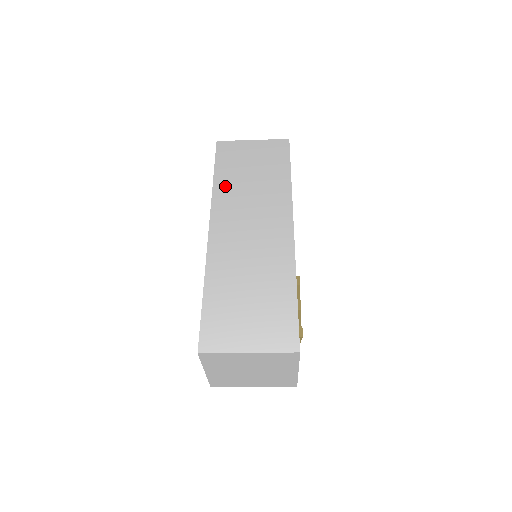
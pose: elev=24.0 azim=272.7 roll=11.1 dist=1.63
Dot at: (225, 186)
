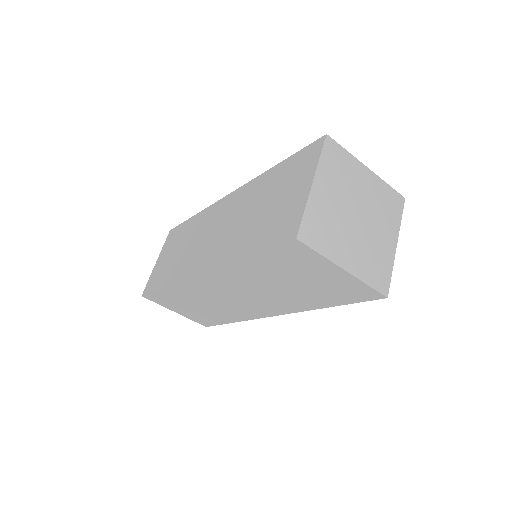
Dot at: occluded
